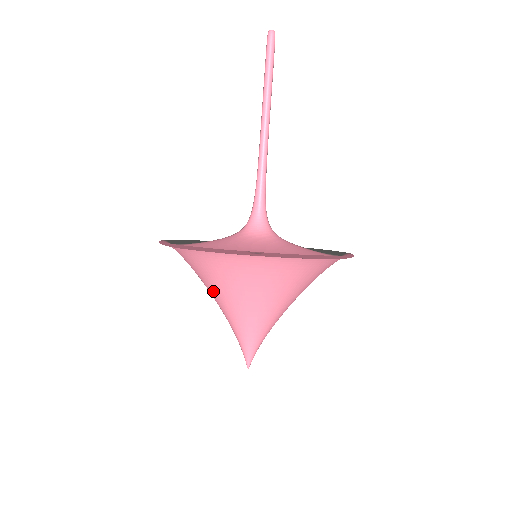
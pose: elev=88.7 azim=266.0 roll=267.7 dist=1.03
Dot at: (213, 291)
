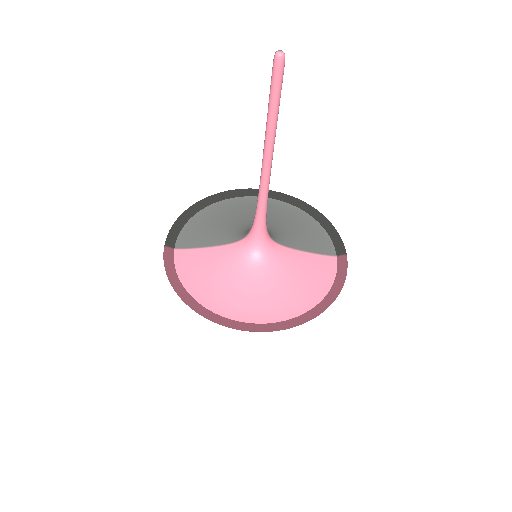
Dot at: occluded
